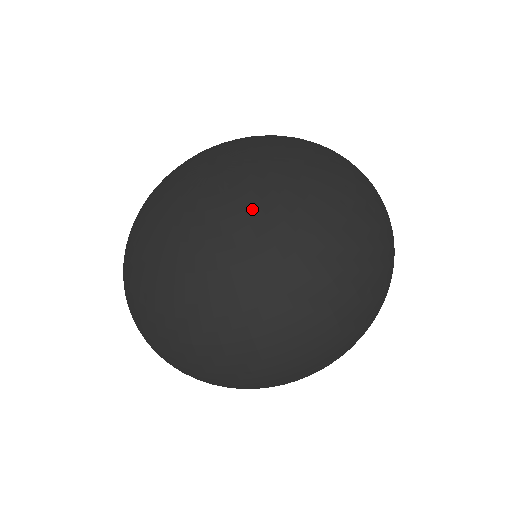
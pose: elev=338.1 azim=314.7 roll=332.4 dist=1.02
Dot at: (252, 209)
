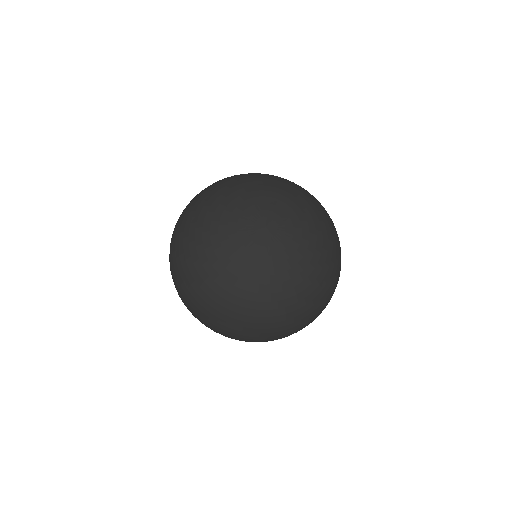
Dot at: (280, 275)
